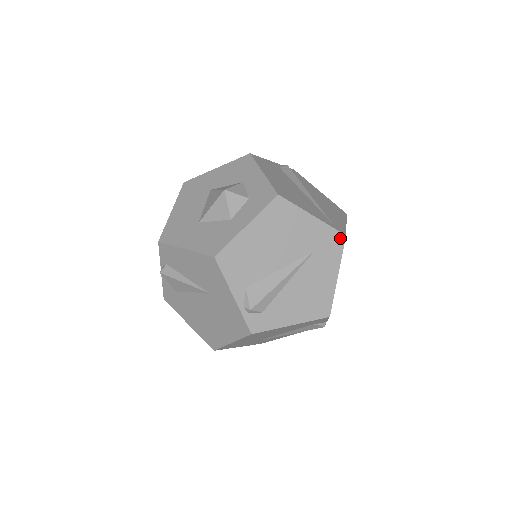
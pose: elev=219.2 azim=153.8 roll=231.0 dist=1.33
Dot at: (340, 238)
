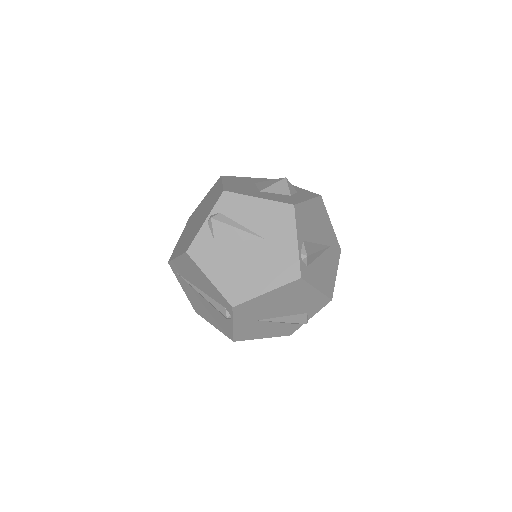
Dot at: (339, 249)
